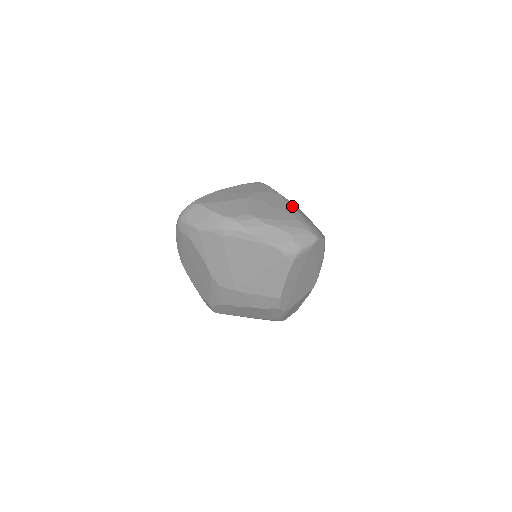
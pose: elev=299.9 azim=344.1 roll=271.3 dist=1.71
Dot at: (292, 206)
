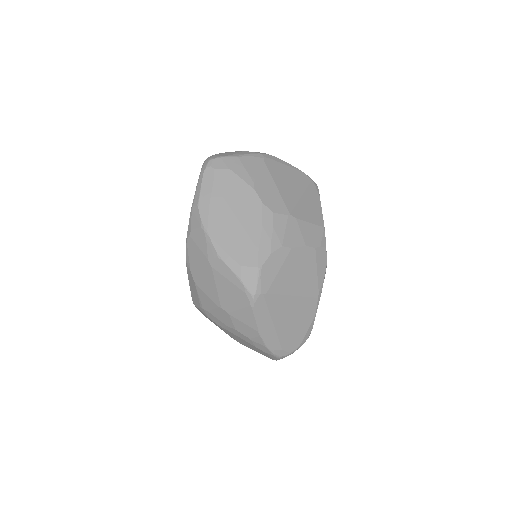
Dot at: occluded
